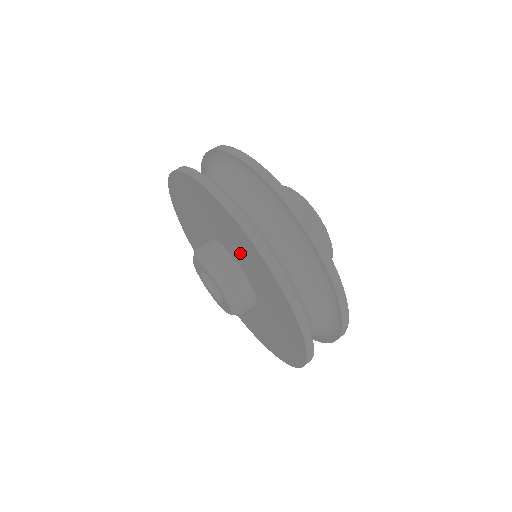
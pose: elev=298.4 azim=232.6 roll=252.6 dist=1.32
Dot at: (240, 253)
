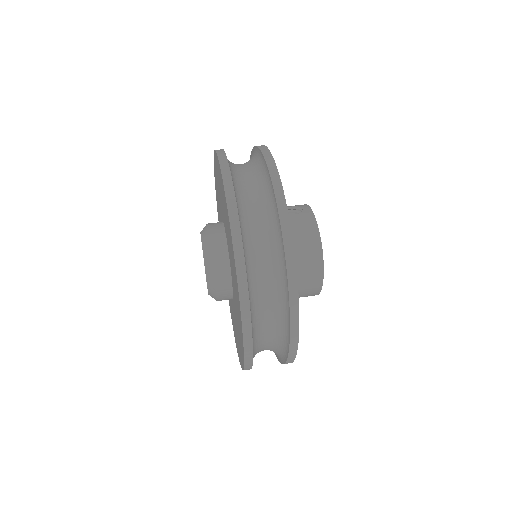
Dot at: (221, 198)
